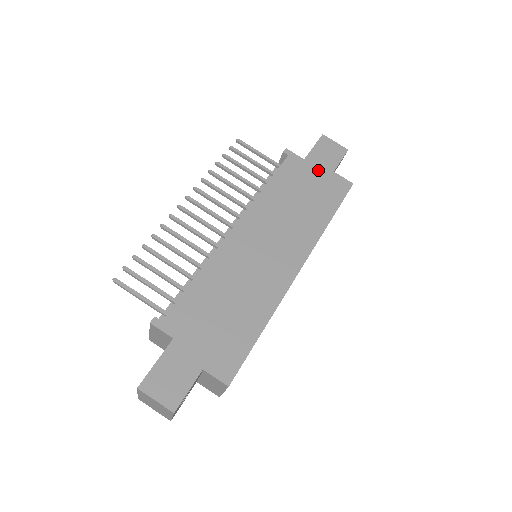
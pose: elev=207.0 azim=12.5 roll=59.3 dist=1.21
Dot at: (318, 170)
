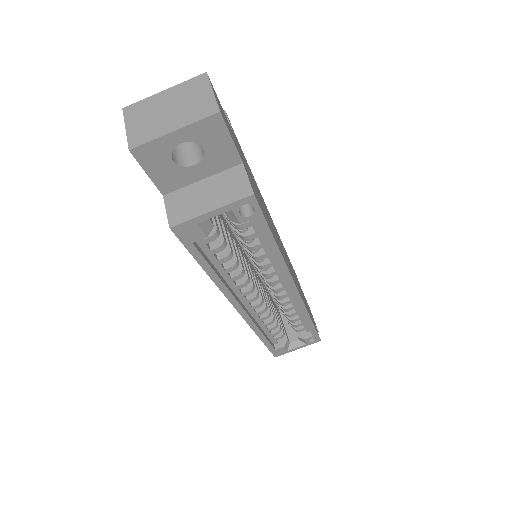
Dot at: occluded
